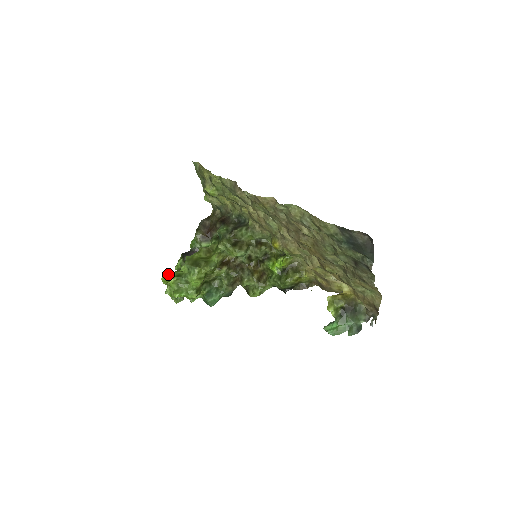
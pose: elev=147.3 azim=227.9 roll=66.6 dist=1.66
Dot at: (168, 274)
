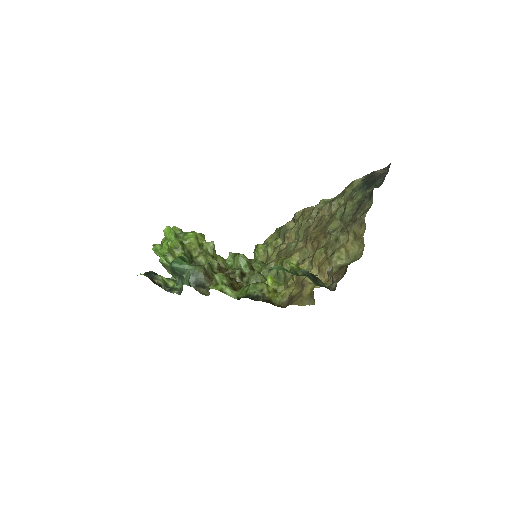
Dot at: occluded
